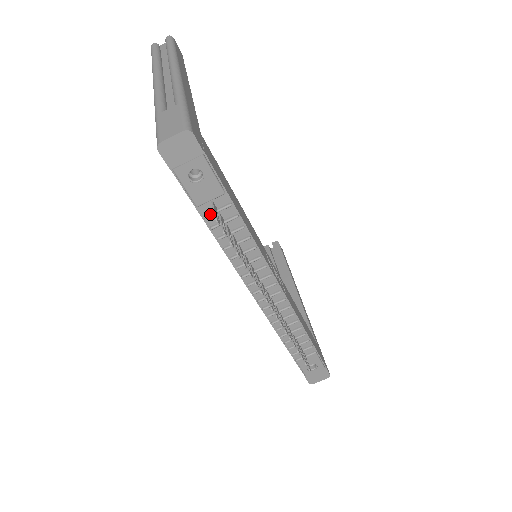
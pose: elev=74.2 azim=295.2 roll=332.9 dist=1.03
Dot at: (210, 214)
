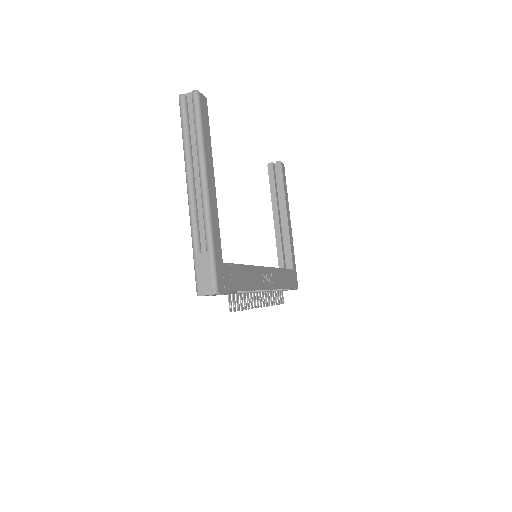
Dot at: (227, 294)
